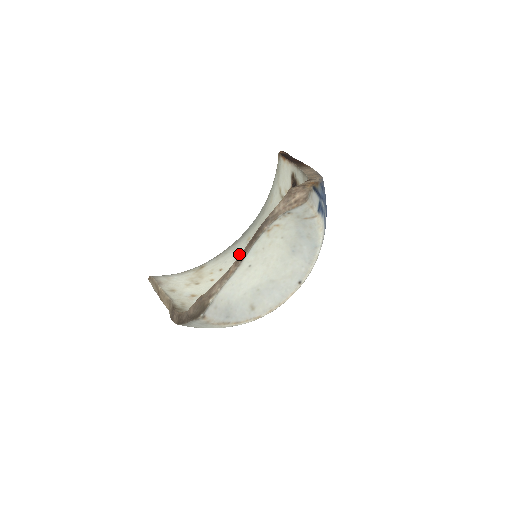
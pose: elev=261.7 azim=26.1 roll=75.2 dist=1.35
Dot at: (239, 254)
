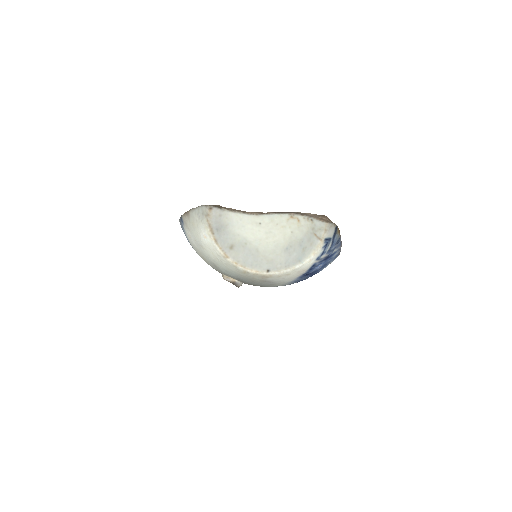
Dot at: occluded
